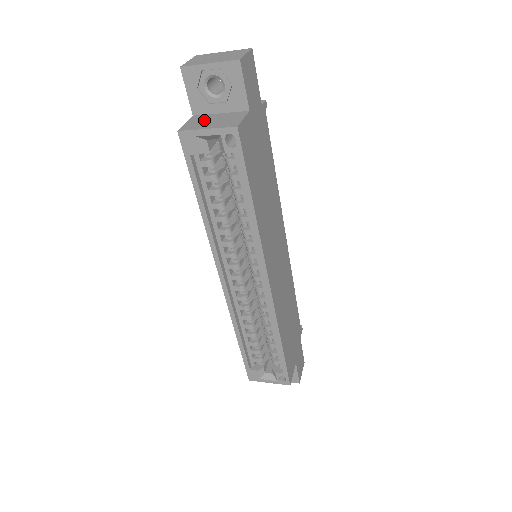
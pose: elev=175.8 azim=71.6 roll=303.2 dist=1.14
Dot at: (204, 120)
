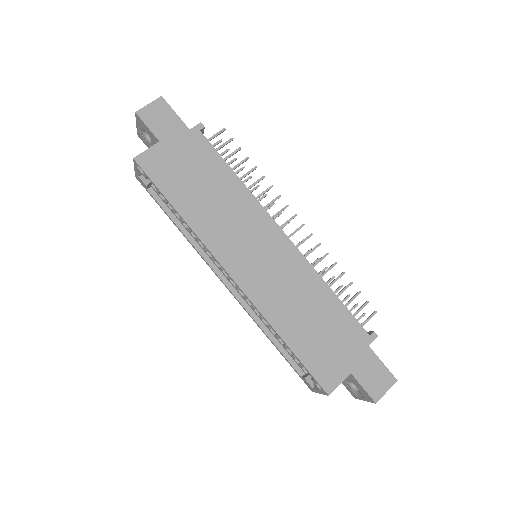
Dot at: occluded
